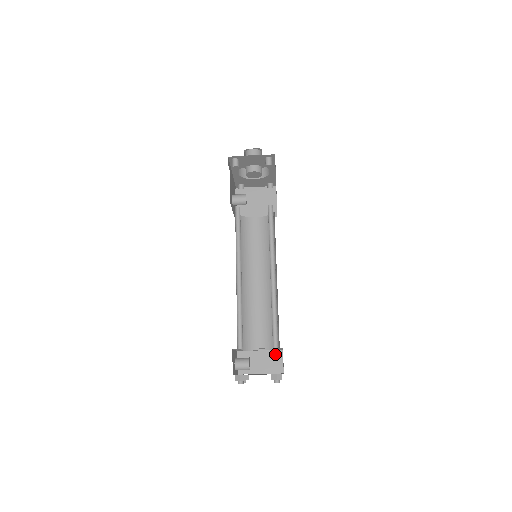
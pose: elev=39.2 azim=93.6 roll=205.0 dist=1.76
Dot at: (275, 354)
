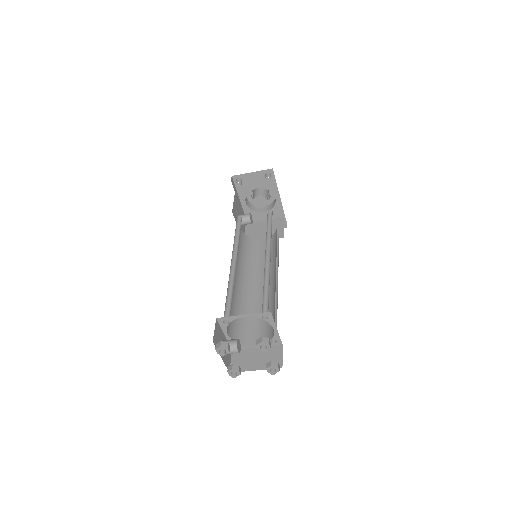
Dot at: (274, 350)
